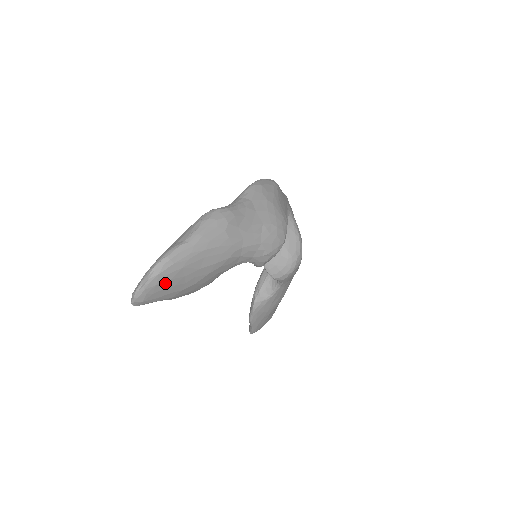
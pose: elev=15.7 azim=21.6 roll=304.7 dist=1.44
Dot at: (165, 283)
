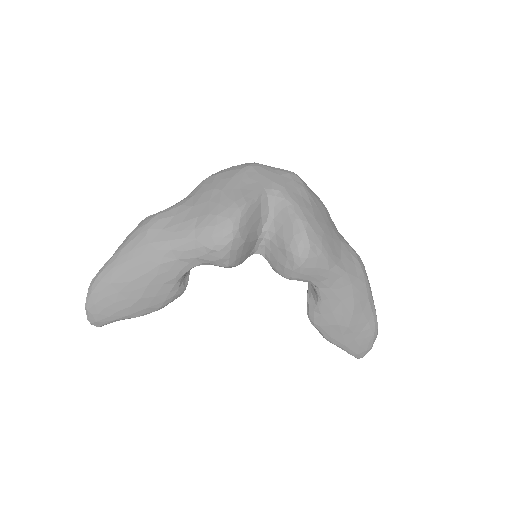
Dot at: (103, 301)
